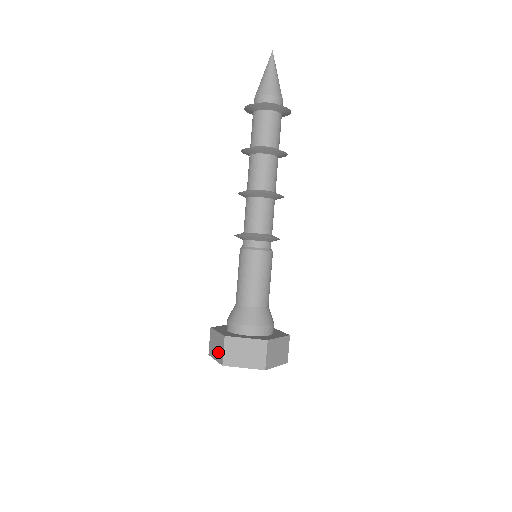
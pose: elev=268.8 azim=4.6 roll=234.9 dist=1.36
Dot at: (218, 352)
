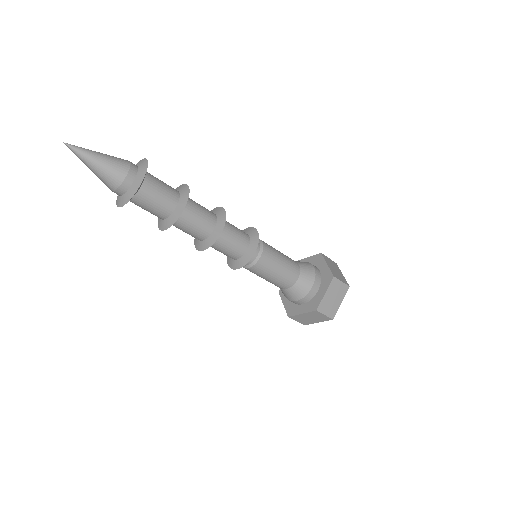
Dot at: (318, 319)
